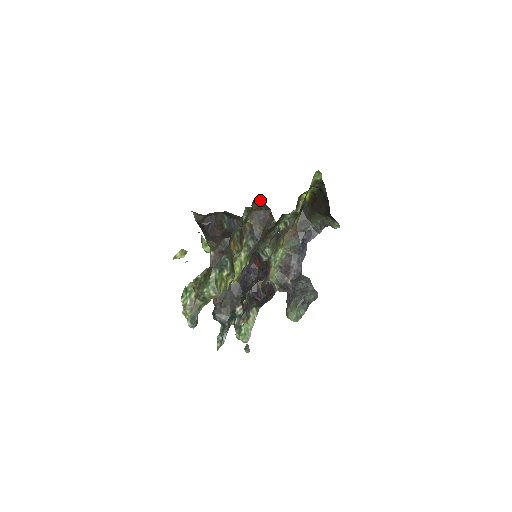
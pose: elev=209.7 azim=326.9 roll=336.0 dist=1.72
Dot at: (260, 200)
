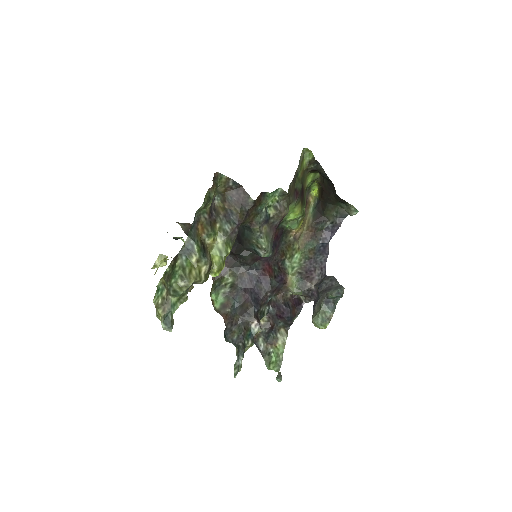
Dot at: (225, 176)
